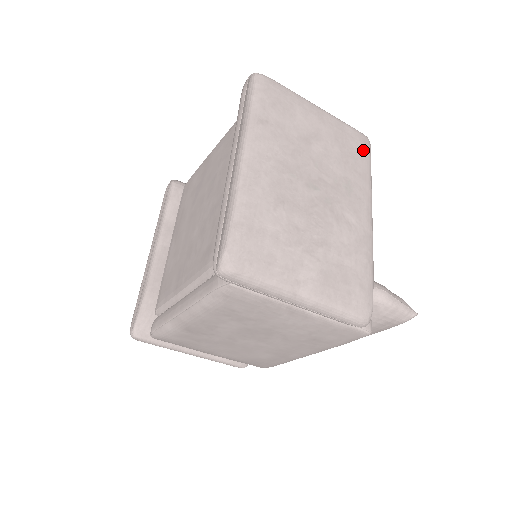
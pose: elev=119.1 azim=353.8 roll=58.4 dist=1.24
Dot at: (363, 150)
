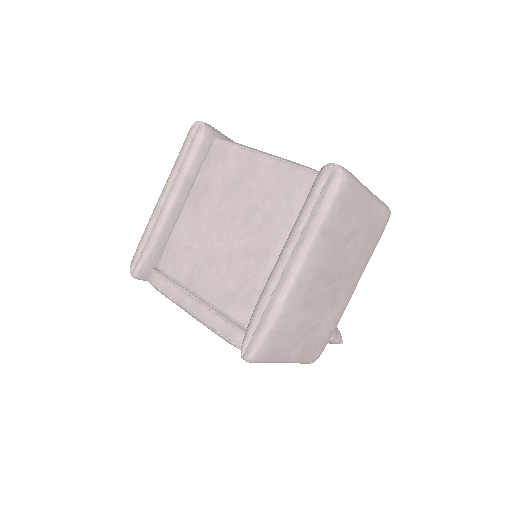
Dot at: (381, 231)
